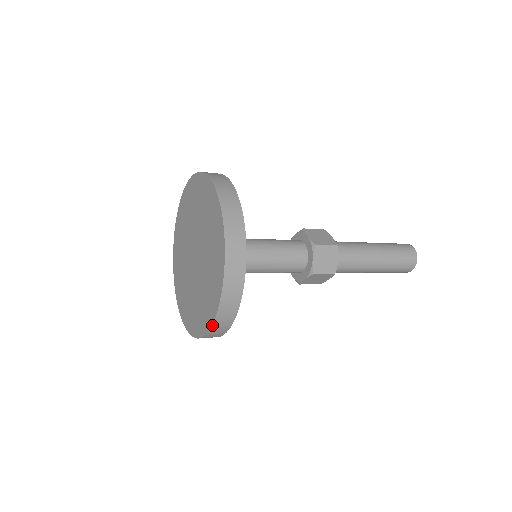
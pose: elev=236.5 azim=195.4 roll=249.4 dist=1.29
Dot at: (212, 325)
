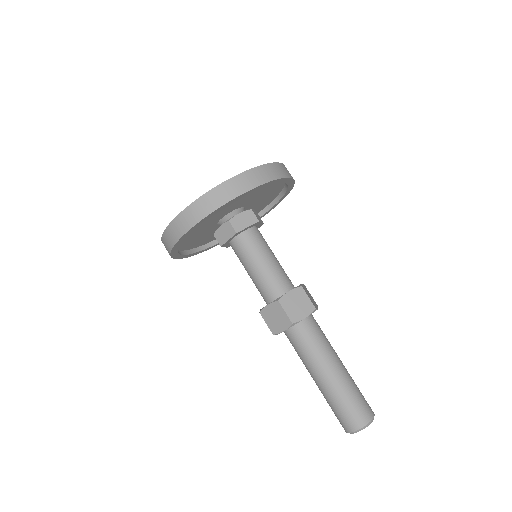
Dot at: (188, 207)
